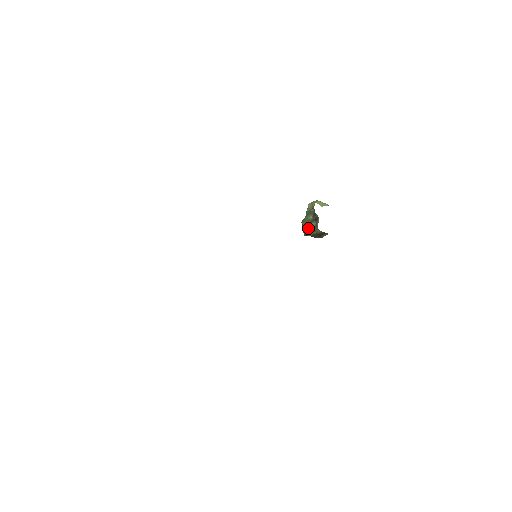
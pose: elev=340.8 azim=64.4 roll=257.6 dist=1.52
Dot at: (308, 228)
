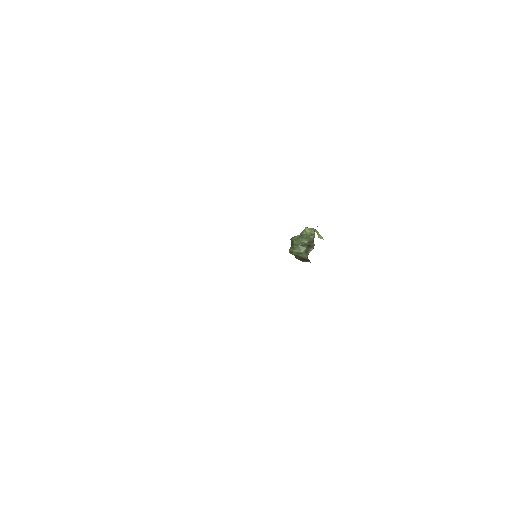
Dot at: (297, 248)
